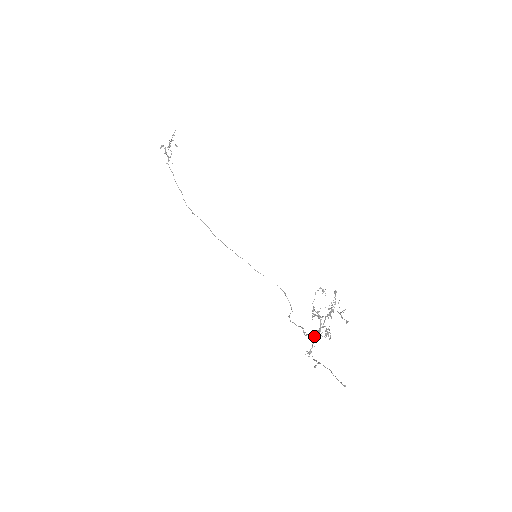
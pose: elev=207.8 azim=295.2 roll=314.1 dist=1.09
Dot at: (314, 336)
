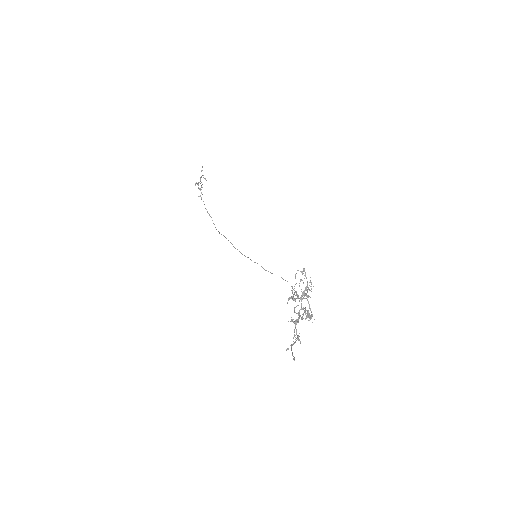
Dot at: (296, 320)
